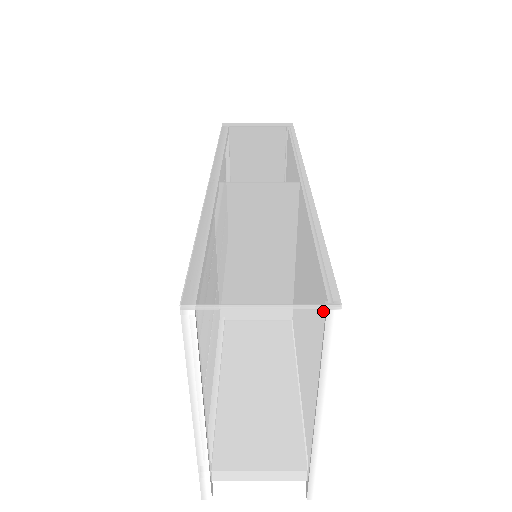
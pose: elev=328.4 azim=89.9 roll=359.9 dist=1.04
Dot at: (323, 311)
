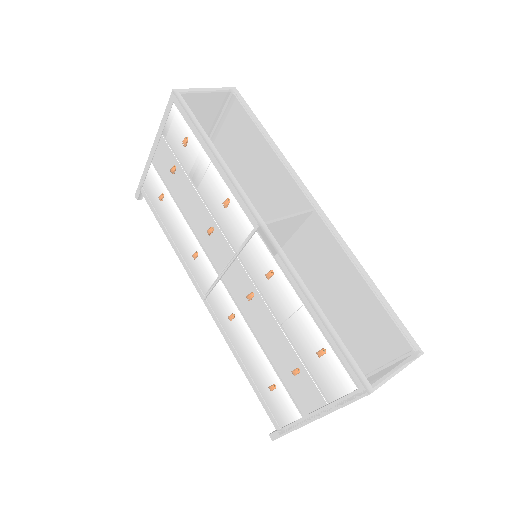
Dot at: (413, 357)
